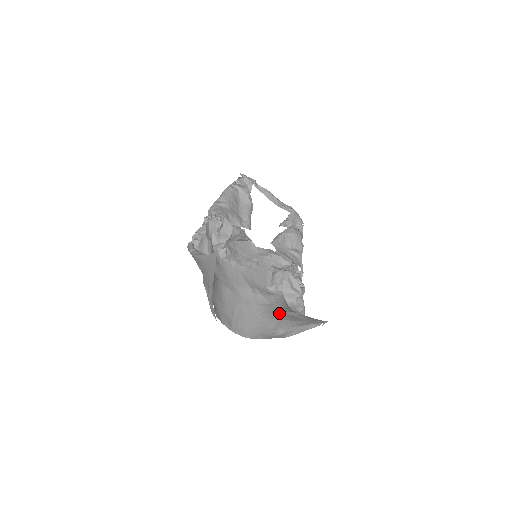
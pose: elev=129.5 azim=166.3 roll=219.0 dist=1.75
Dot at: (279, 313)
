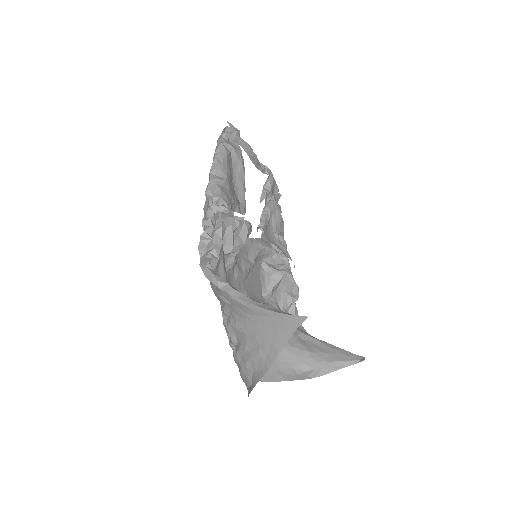
Dot at: (290, 337)
